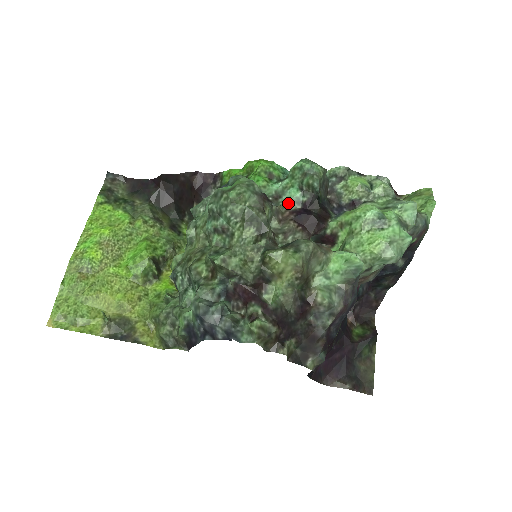
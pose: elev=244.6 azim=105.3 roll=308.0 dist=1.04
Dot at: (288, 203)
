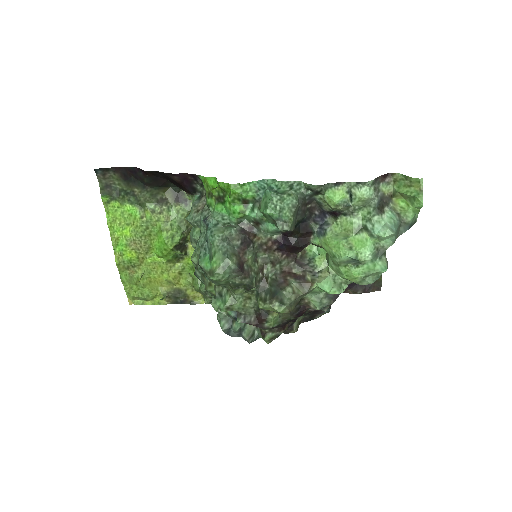
Dot at: (268, 234)
